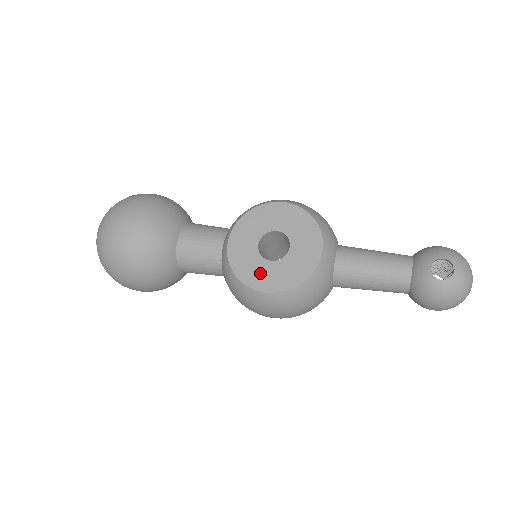
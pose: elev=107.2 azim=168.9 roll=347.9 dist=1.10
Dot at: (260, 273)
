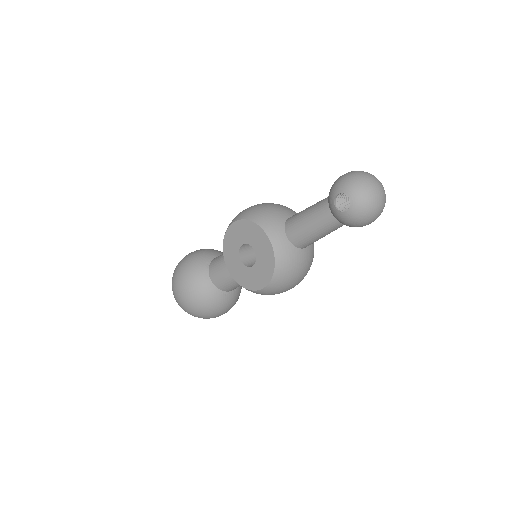
Dot at: (252, 278)
